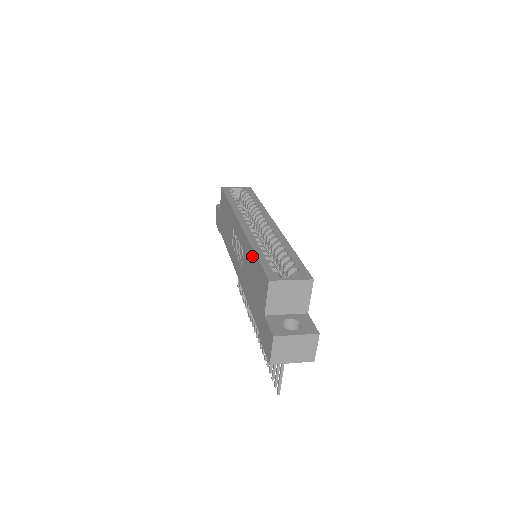
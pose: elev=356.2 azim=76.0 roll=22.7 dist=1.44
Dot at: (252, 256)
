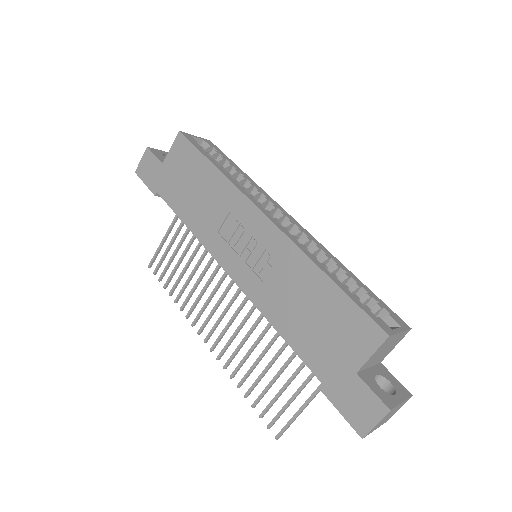
Dot at: (319, 280)
